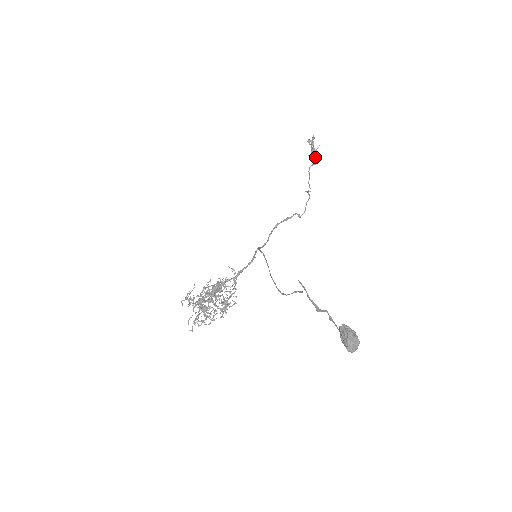
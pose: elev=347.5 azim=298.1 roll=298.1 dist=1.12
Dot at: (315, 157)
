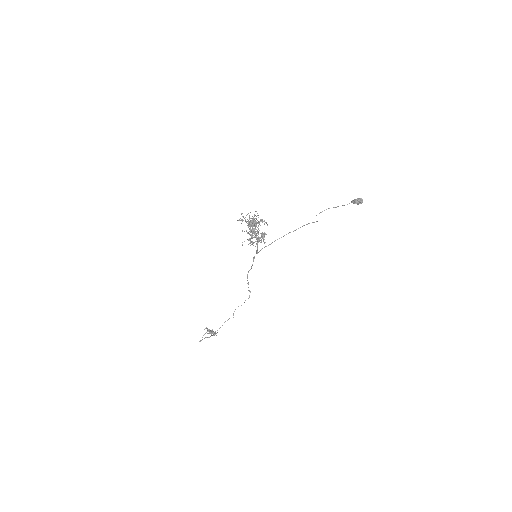
Dot at: occluded
